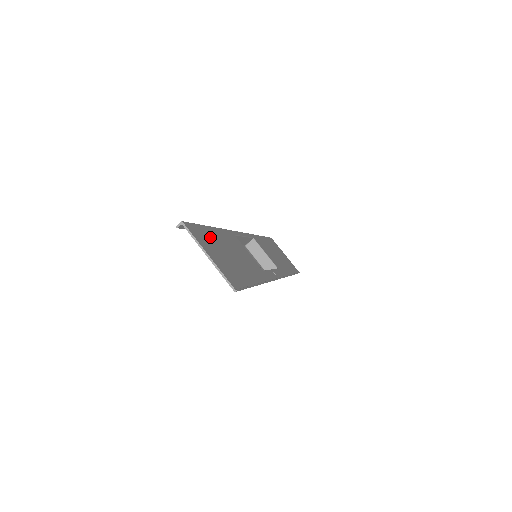
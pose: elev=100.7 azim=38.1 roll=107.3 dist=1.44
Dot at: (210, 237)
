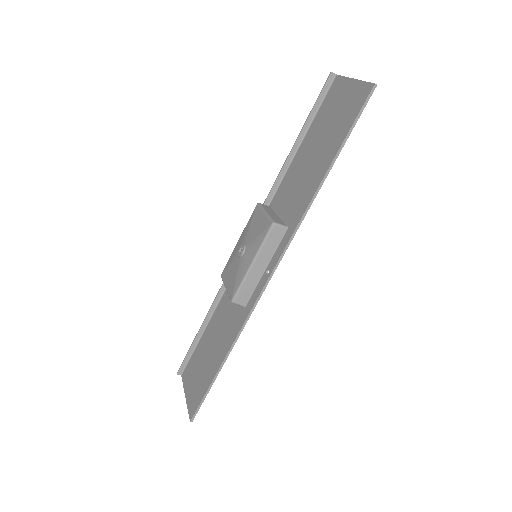
Dot at: (321, 120)
